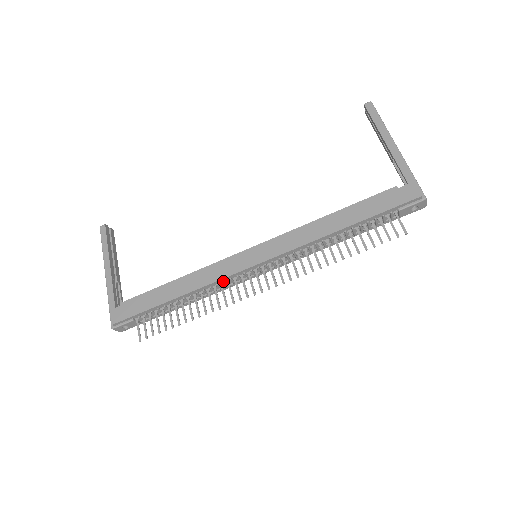
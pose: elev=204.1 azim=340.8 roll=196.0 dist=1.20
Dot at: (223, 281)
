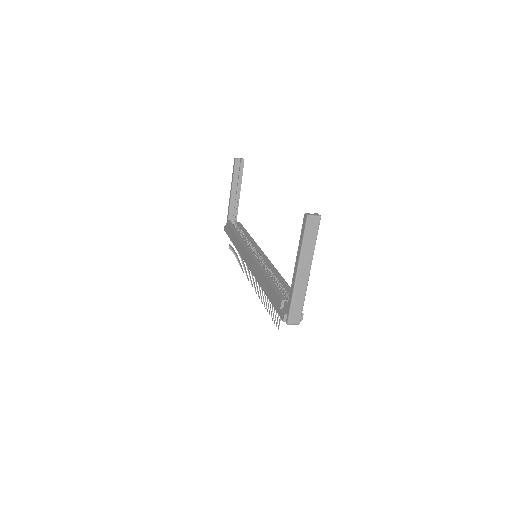
Dot at: occluded
